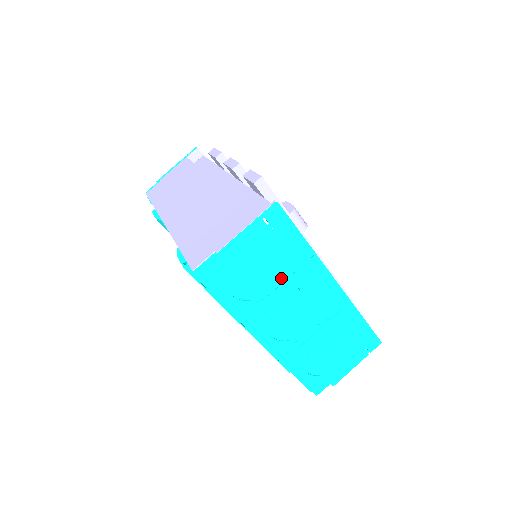
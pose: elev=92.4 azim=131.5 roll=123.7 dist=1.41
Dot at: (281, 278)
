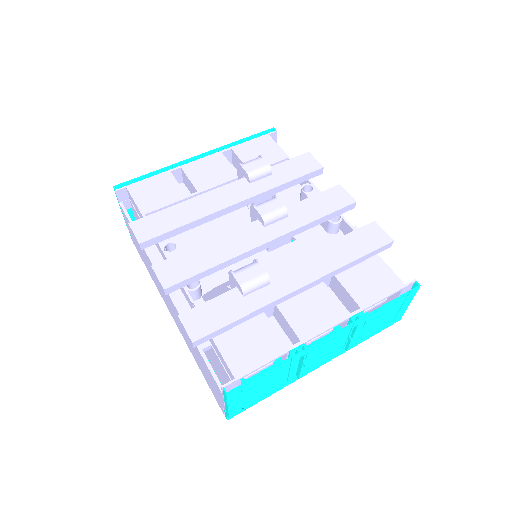
Dot at: (283, 377)
